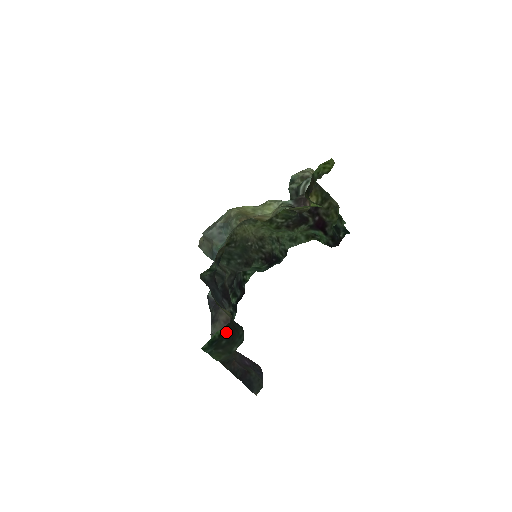
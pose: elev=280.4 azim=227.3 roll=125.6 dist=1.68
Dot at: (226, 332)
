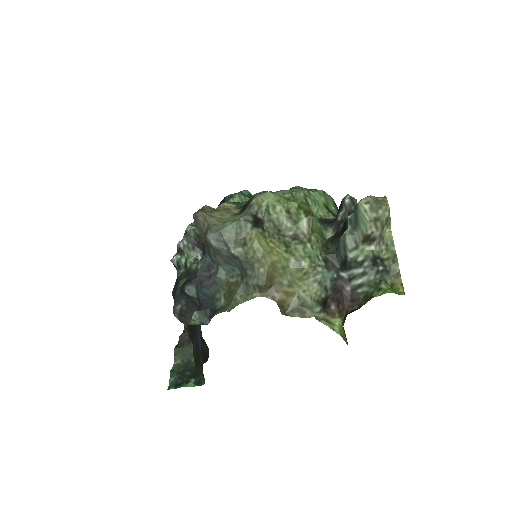
Dot at: (194, 379)
